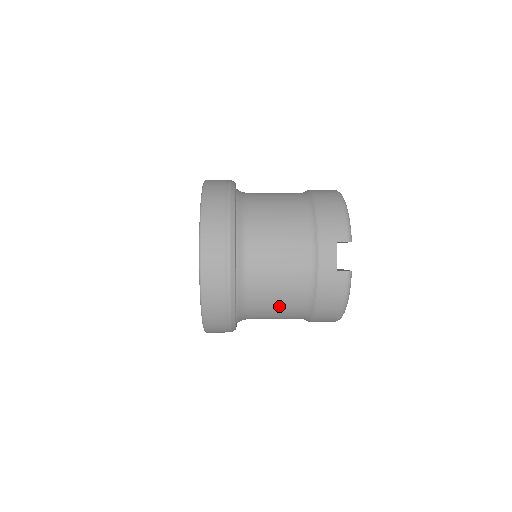
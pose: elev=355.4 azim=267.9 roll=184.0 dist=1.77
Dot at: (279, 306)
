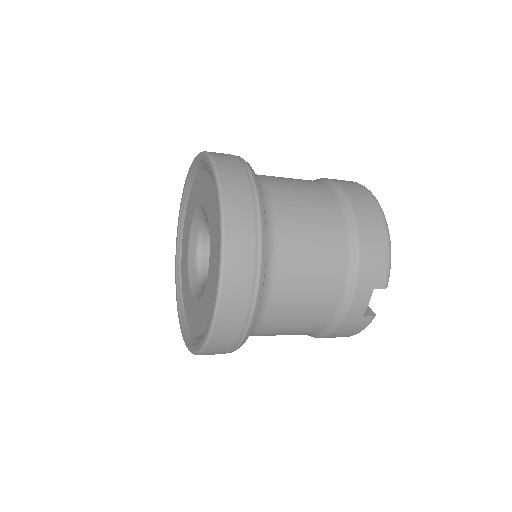
Dot at: occluded
